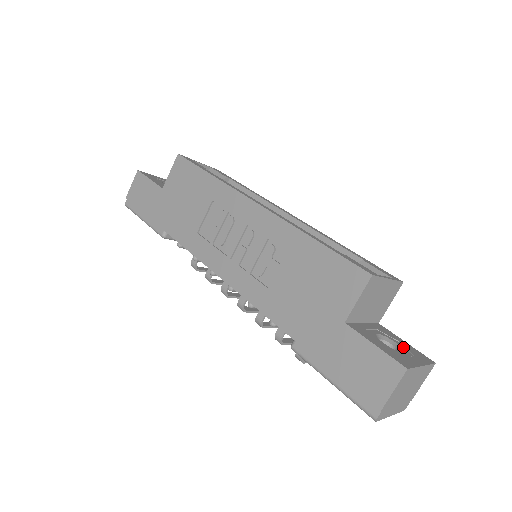
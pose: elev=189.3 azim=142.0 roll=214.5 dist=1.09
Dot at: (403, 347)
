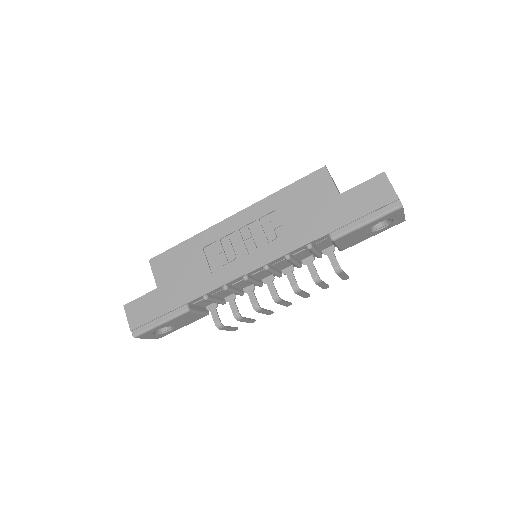
Dot at: occluded
